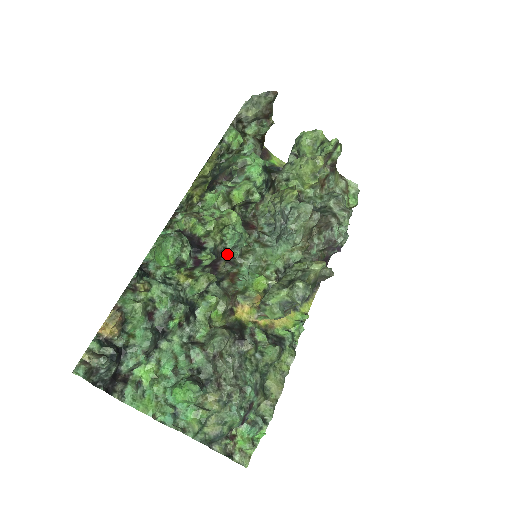
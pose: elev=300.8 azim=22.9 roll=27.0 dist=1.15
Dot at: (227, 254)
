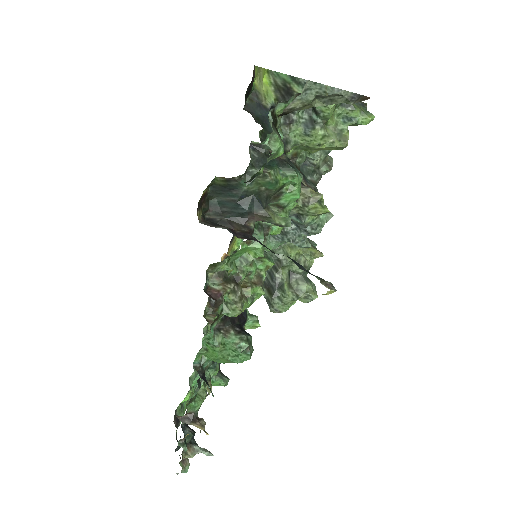
Dot at: occluded
